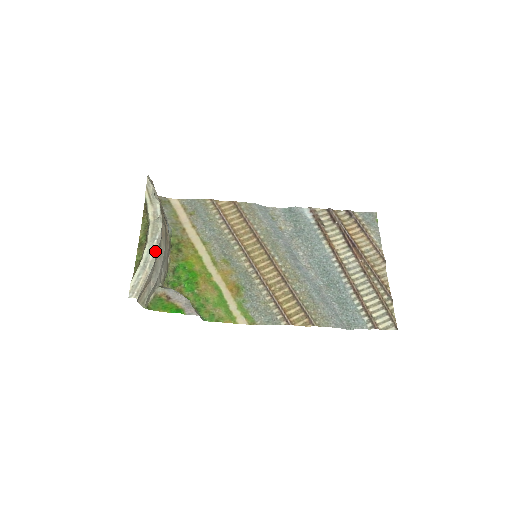
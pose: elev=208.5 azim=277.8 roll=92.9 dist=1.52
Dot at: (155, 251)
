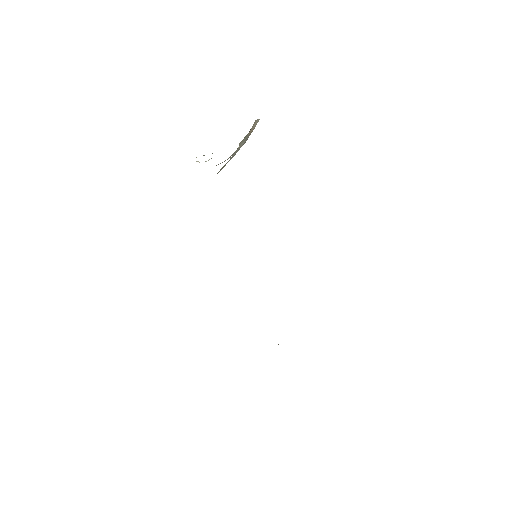
Dot at: occluded
